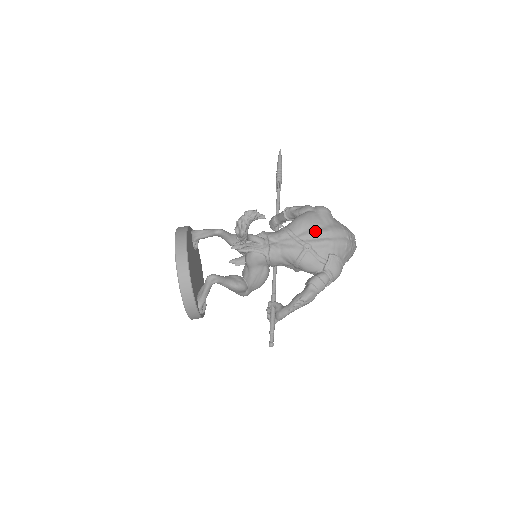
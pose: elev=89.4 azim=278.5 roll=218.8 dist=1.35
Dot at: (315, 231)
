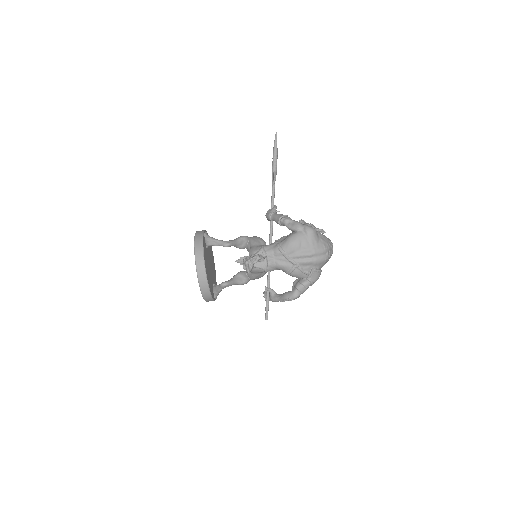
Dot at: (303, 253)
